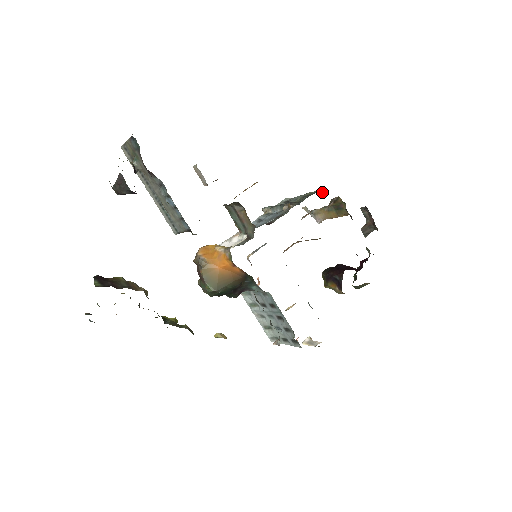
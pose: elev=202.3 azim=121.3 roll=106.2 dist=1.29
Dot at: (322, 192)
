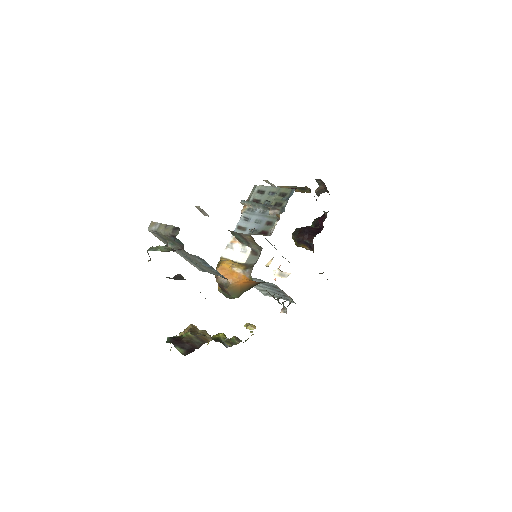
Dot at: (295, 189)
